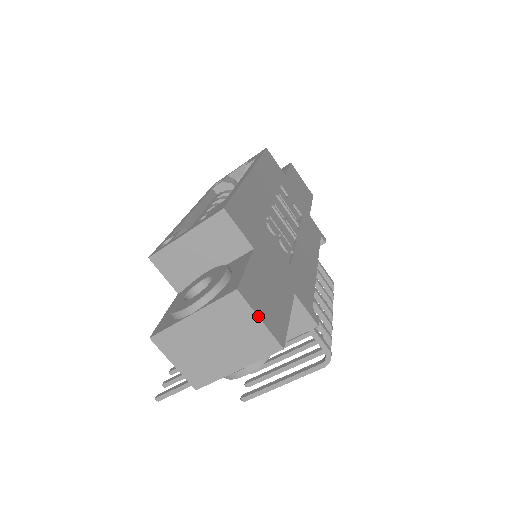
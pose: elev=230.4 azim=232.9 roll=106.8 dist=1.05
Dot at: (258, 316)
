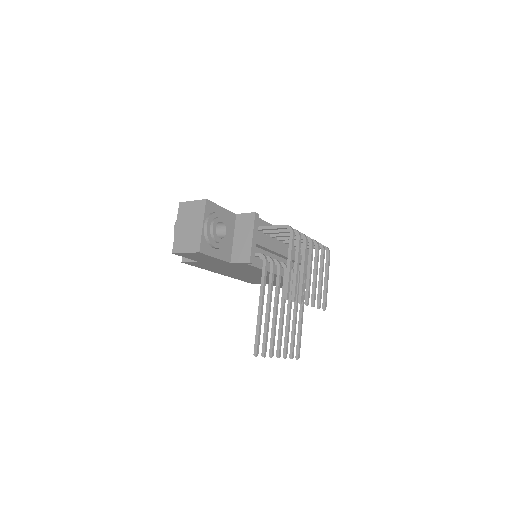
Dot at: (191, 201)
